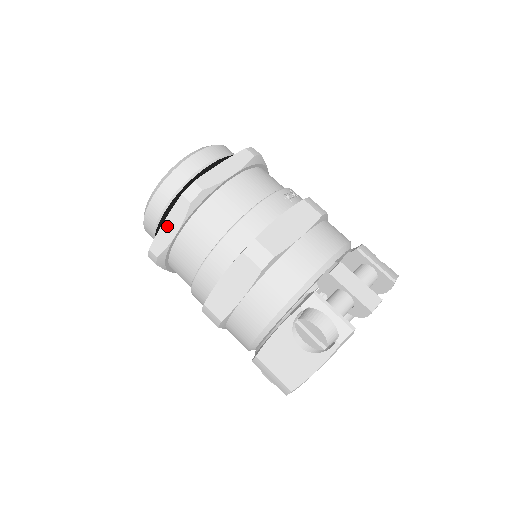
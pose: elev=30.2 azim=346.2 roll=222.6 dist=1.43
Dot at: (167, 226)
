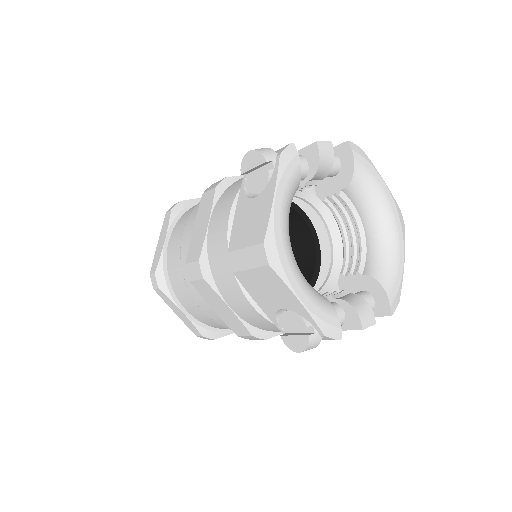
Dot at: (160, 242)
